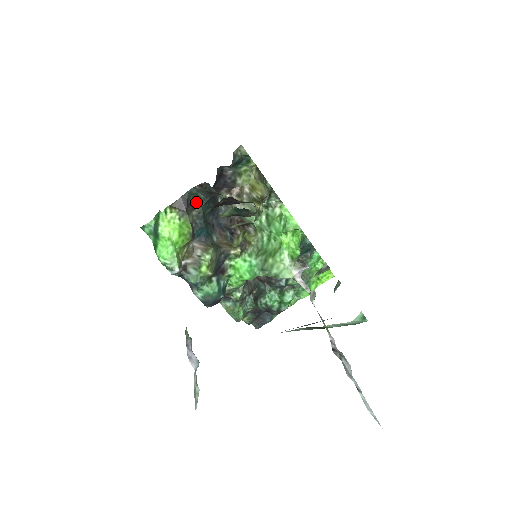
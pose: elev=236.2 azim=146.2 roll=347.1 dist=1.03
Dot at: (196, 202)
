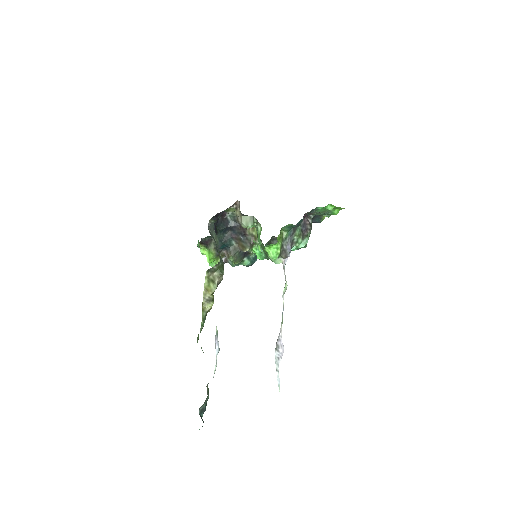
Dot at: (211, 237)
